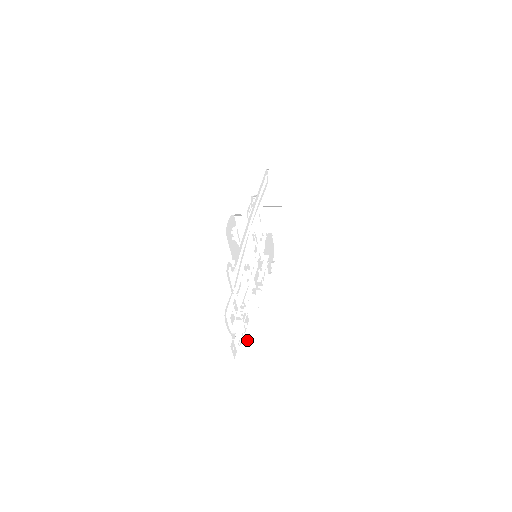
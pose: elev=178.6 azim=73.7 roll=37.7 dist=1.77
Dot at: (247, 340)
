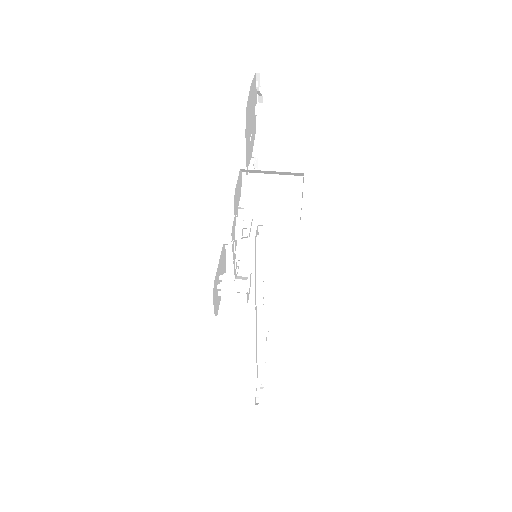
Dot at: occluded
